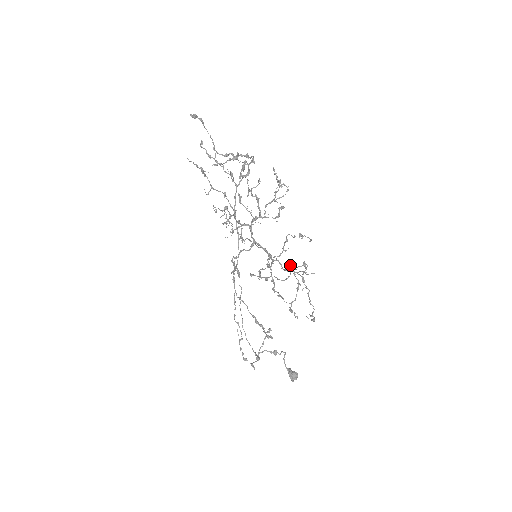
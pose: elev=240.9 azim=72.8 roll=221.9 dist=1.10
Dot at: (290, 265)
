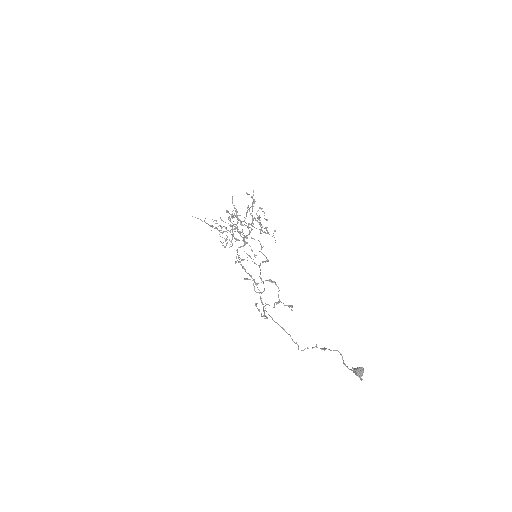
Dot at: occluded
